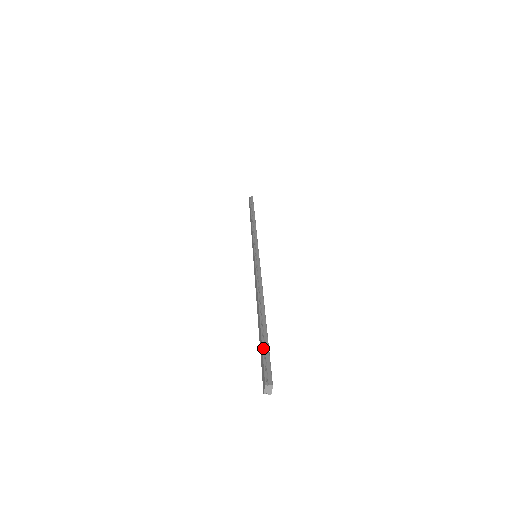
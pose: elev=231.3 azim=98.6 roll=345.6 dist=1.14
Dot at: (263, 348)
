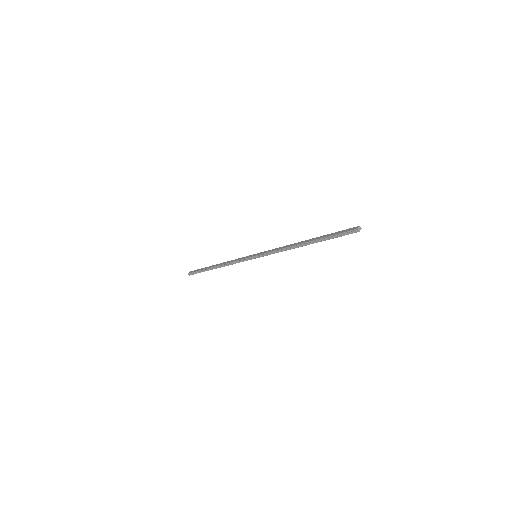
Dot at: (337, 232)
